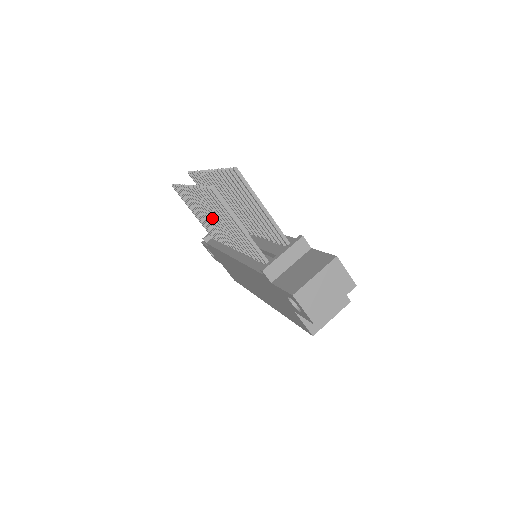
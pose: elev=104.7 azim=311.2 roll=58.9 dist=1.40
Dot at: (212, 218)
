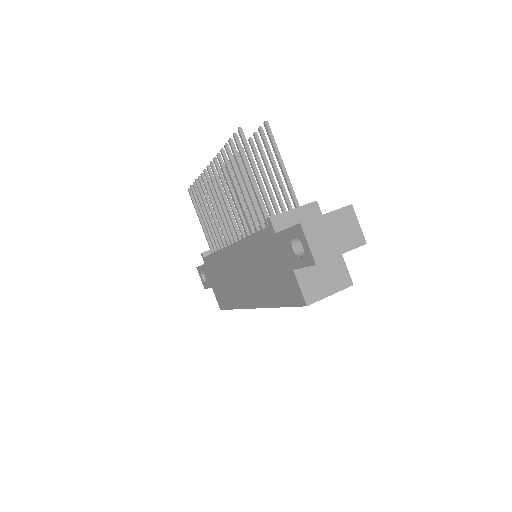
Dot at: (224, 200)
